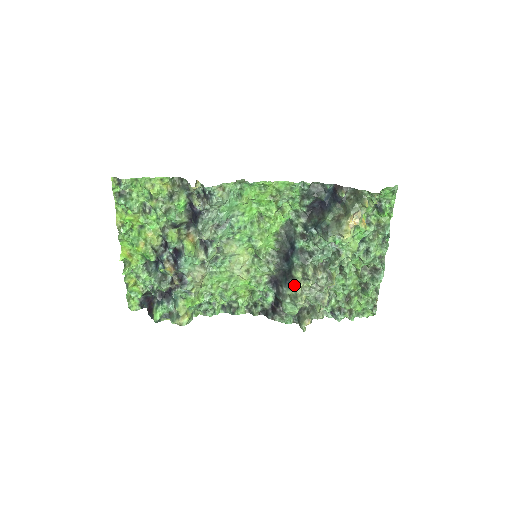
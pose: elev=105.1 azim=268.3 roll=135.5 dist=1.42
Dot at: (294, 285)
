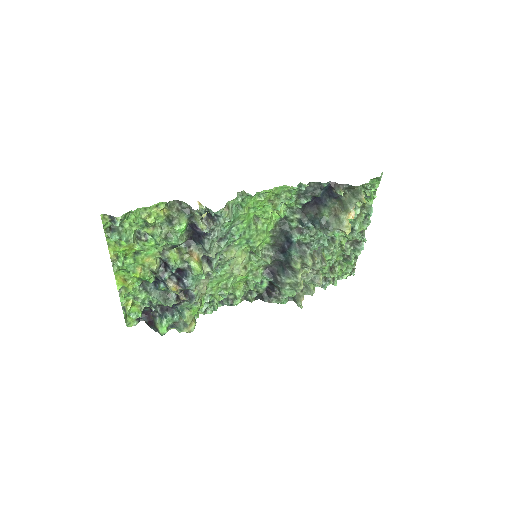
Dot at: (294, 275)
